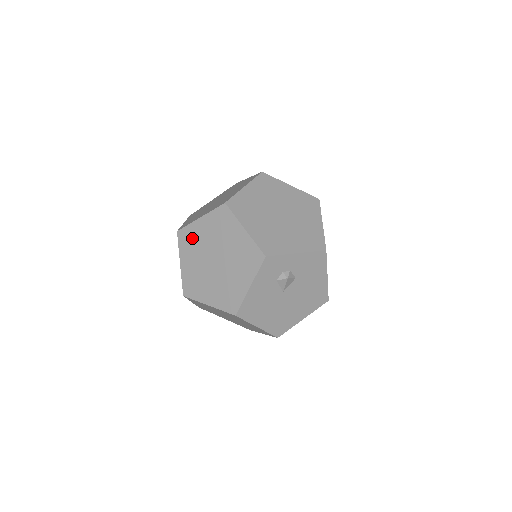
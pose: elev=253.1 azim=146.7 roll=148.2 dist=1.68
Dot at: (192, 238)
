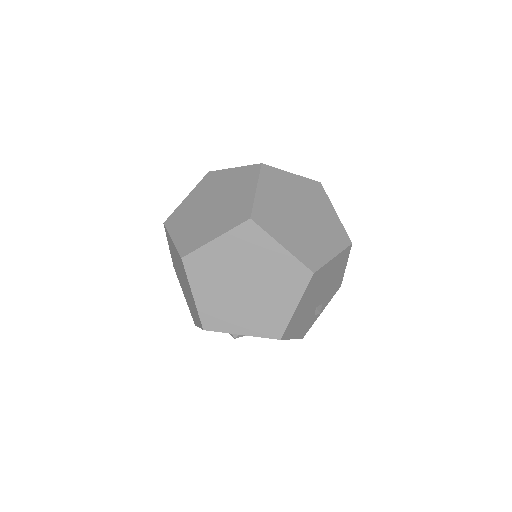
Dot at: (171, 244)
